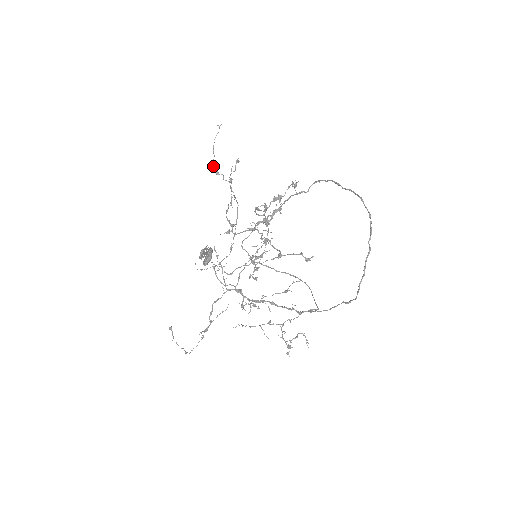
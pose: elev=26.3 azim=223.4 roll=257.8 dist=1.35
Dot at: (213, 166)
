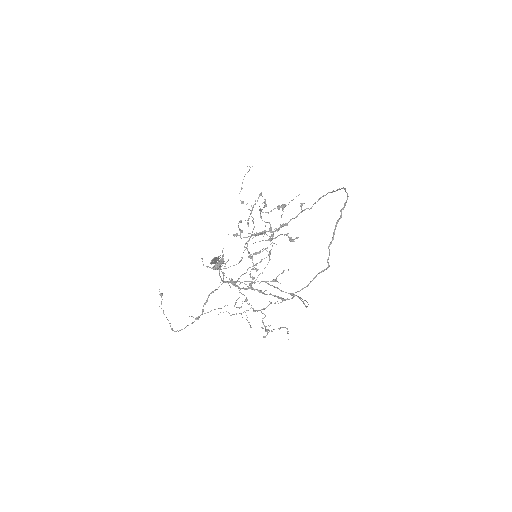
Dot at: occluded
